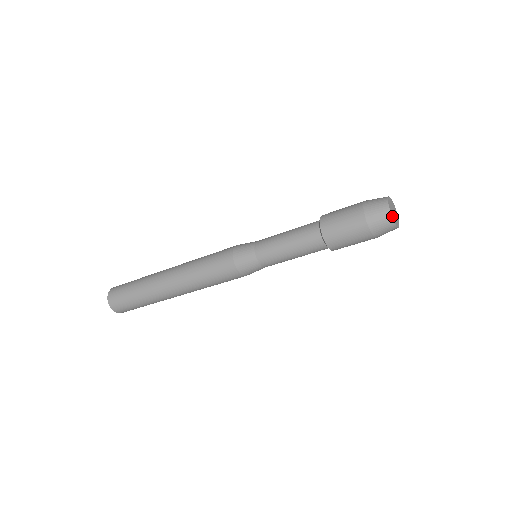
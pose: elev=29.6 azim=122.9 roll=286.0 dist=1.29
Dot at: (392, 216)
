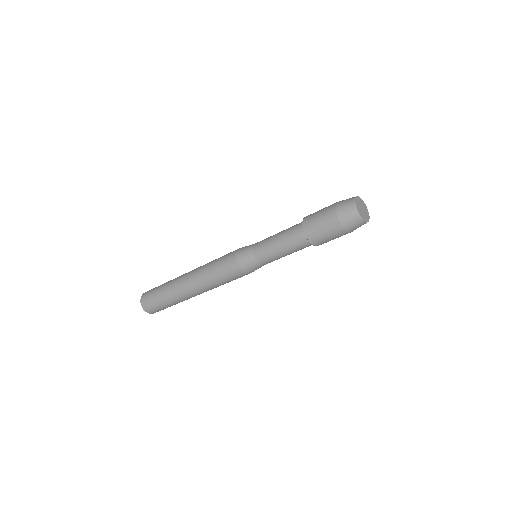
Dot at: (357, 206)
